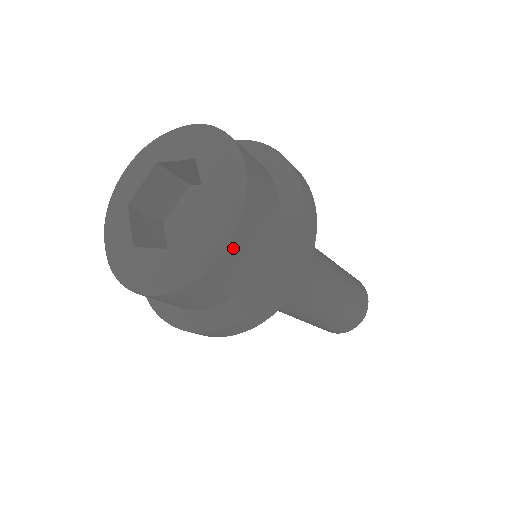
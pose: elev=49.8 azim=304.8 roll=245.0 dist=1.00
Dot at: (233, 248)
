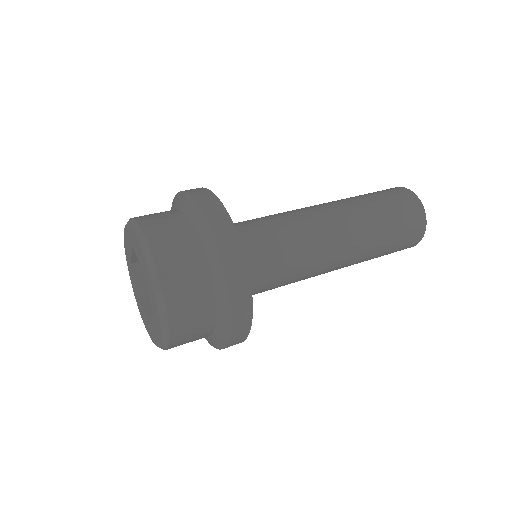
Dot at: (175, 344)
